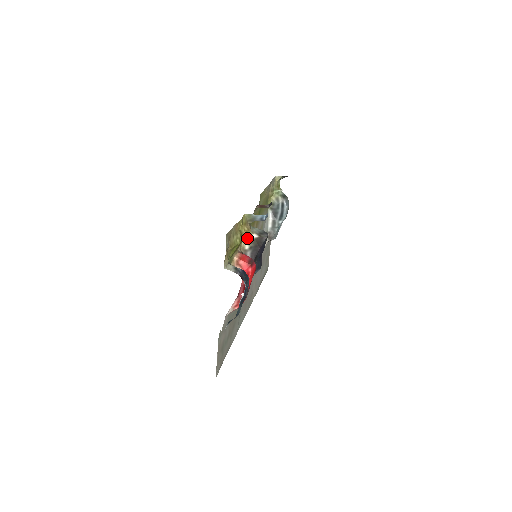
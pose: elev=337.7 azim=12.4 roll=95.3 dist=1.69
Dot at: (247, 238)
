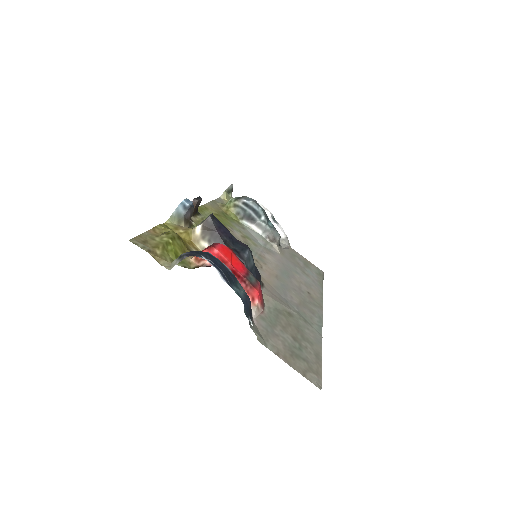
Dot at: (195, 238)
